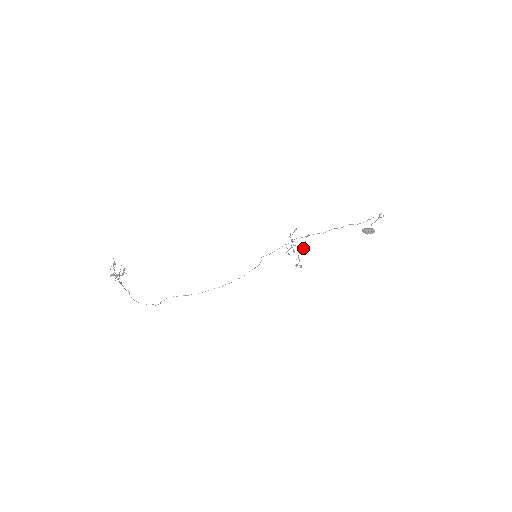
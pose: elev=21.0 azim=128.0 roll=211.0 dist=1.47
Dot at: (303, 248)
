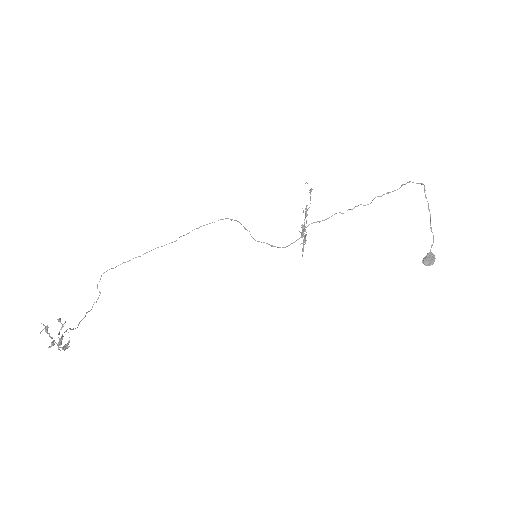
Dot at: occluded
